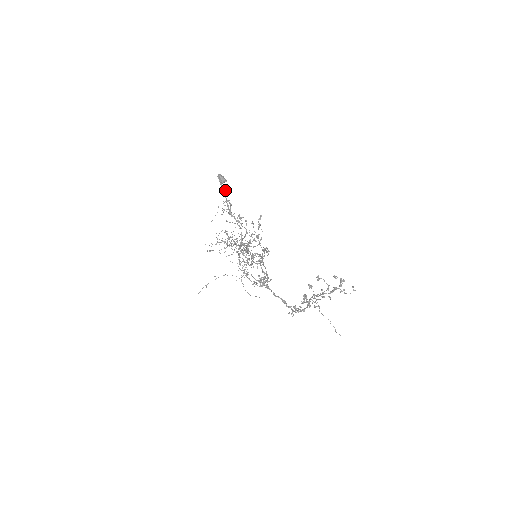
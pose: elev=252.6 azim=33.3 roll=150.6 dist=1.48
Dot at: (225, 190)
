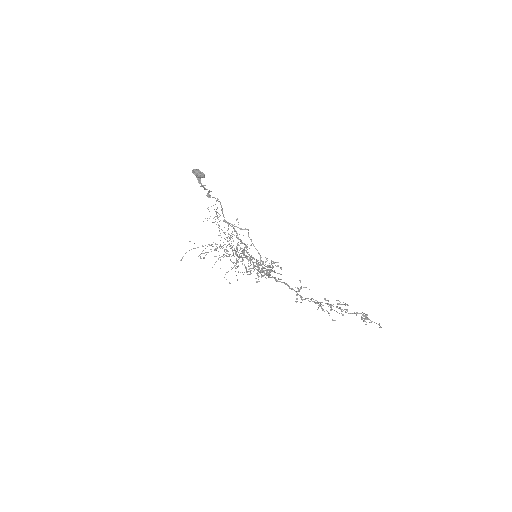
Dot at: occluded
